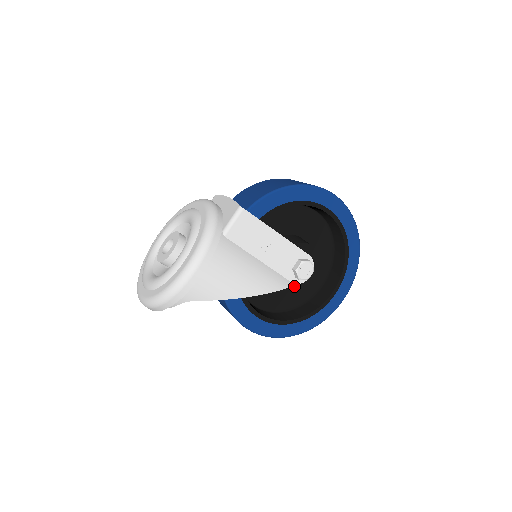
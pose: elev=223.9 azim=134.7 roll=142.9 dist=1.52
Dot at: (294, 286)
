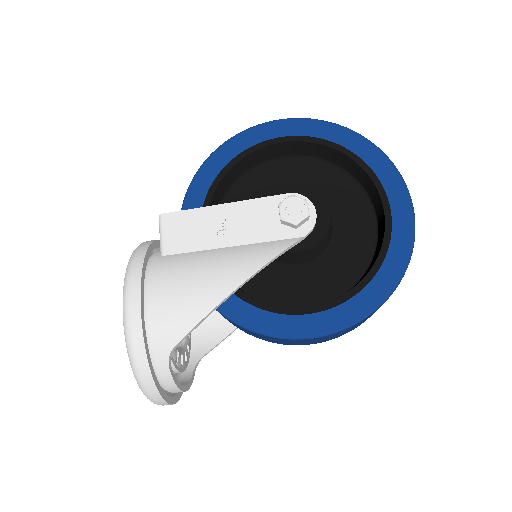
Dot at: (311, 241)
